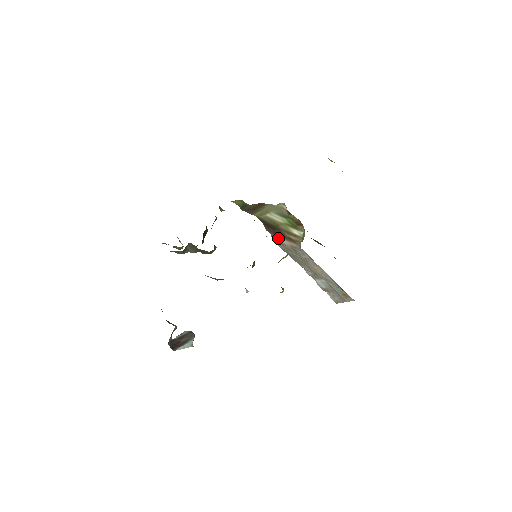
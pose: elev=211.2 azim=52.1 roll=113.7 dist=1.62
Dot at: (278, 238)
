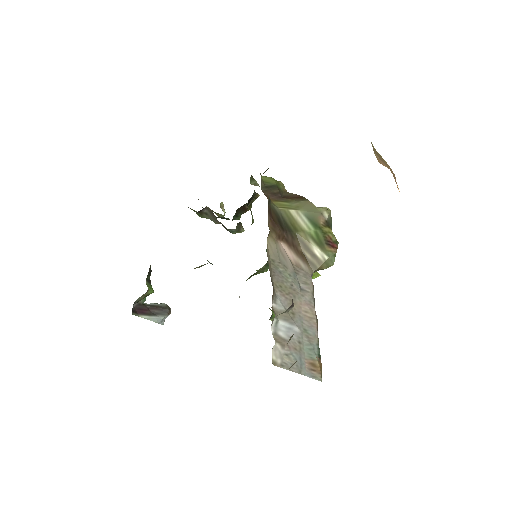
Dot at: (283, 245)
